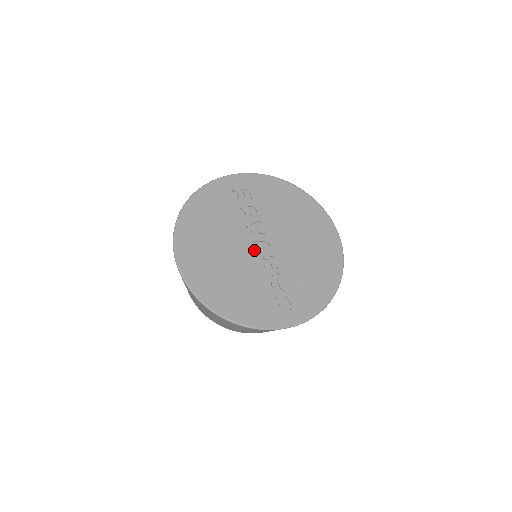
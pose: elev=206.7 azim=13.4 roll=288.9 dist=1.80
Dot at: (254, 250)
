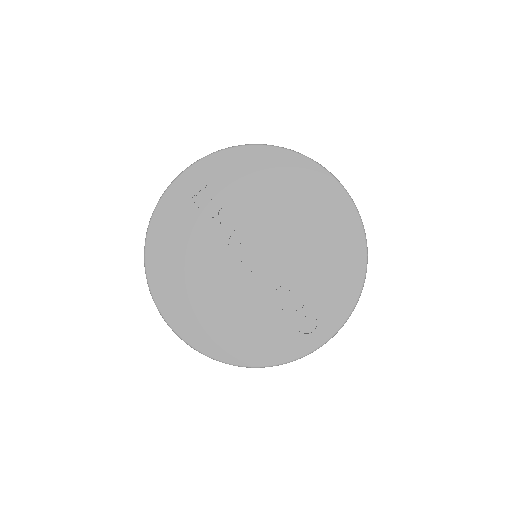
Dot at: (248, 268)
